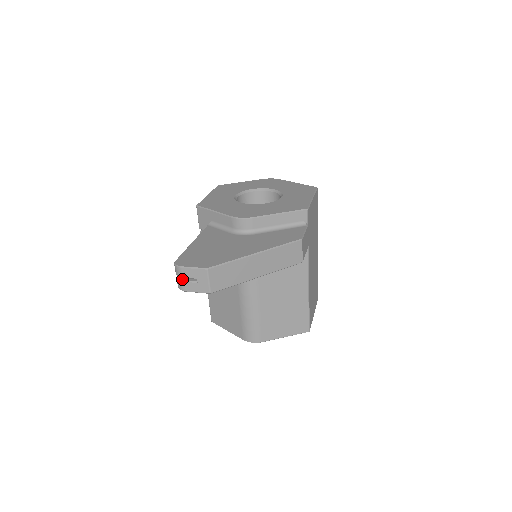
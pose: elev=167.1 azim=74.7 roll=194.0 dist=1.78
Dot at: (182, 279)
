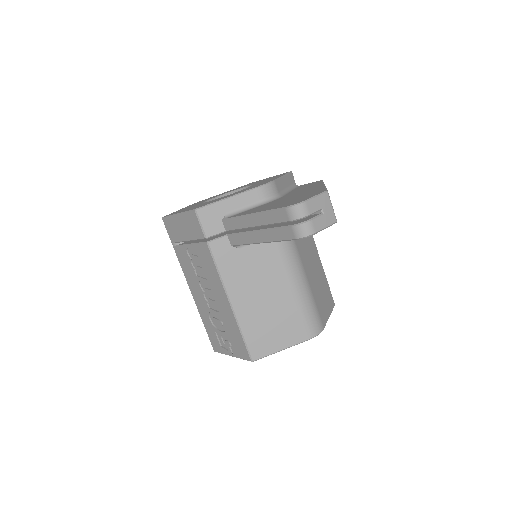
Dot at: (307, 220)
